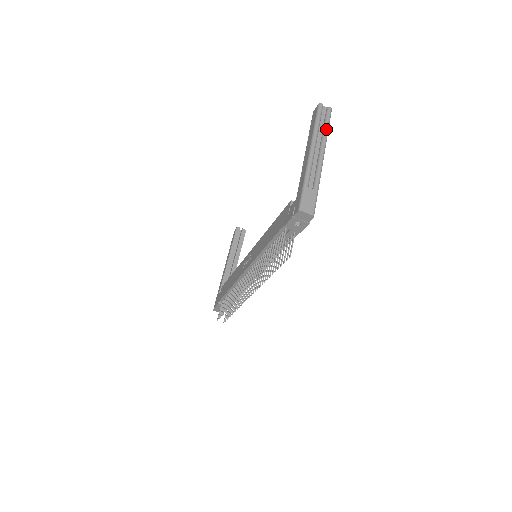
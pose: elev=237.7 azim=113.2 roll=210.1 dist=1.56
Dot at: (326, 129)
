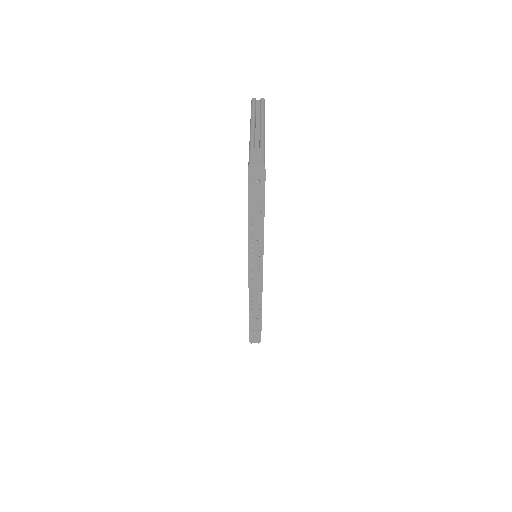
Dot at: (262, 111)
